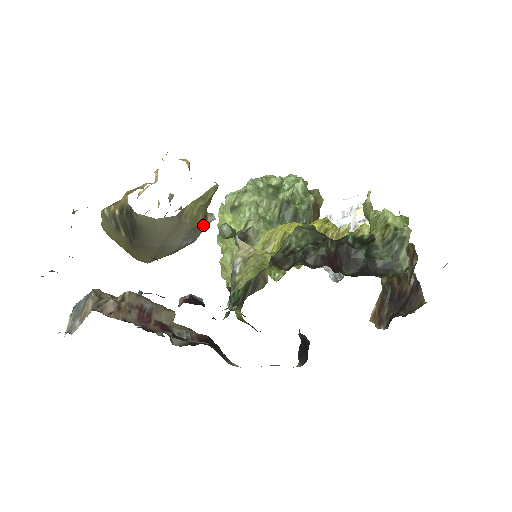
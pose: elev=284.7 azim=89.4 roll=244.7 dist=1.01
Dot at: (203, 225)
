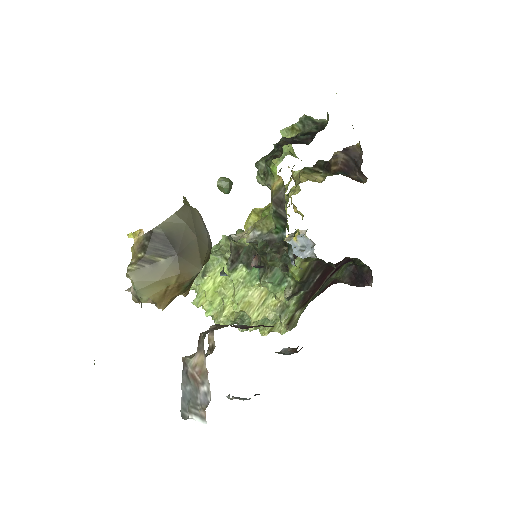
Dot at: occluded
